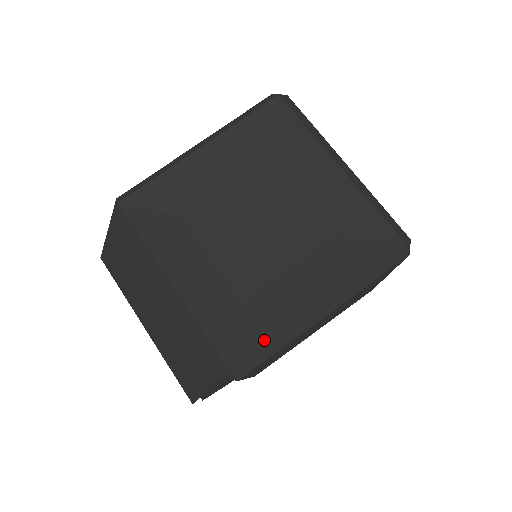
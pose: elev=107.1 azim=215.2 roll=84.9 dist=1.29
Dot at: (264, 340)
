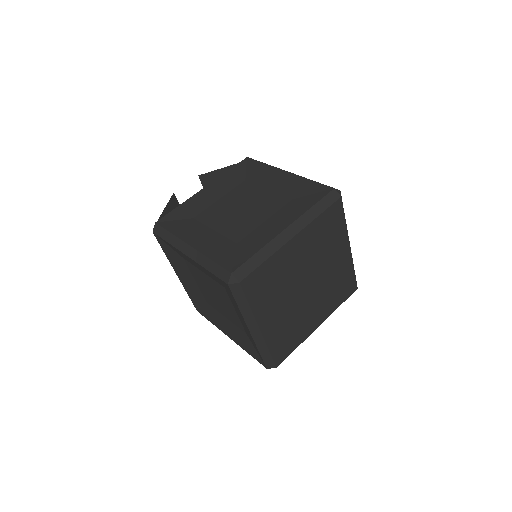
Dot at: (209, 320)
